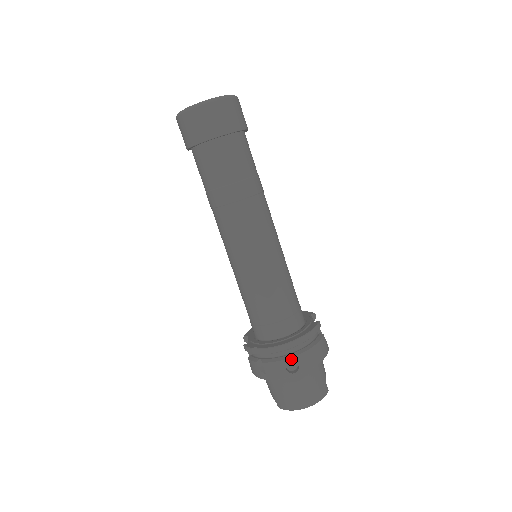
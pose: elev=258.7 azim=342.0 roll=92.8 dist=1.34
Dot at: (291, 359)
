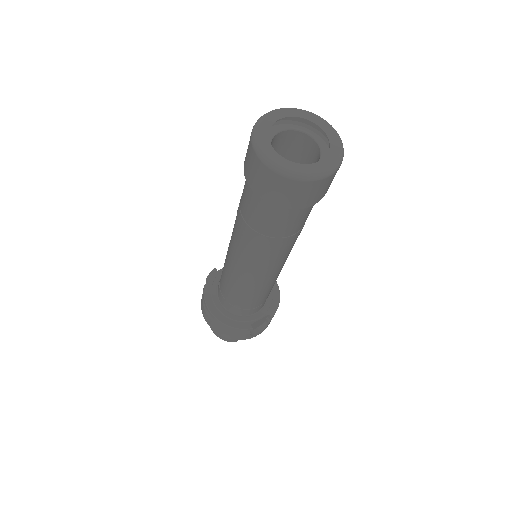
Dot at: (208, 317)
